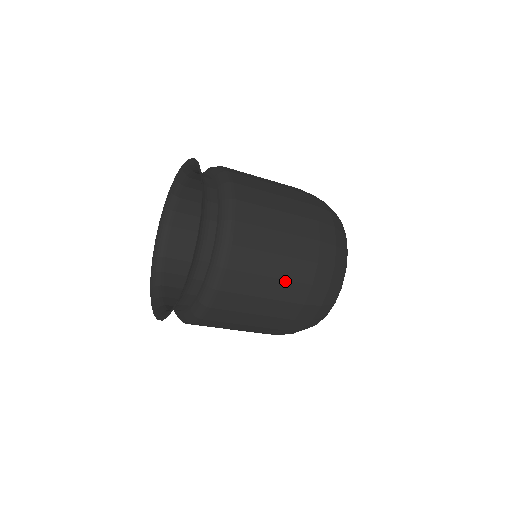
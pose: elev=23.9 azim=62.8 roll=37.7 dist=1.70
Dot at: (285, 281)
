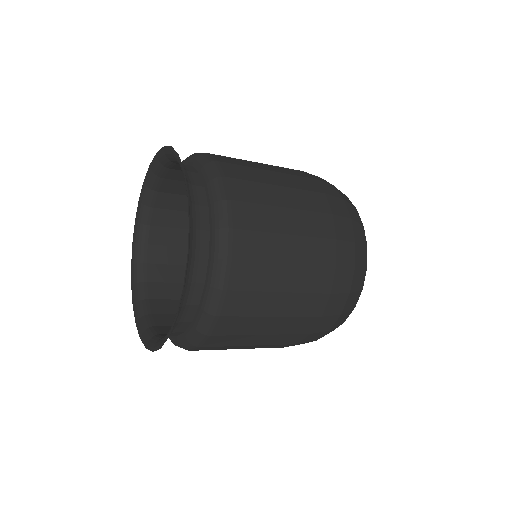
Dot at: (305, 238)
